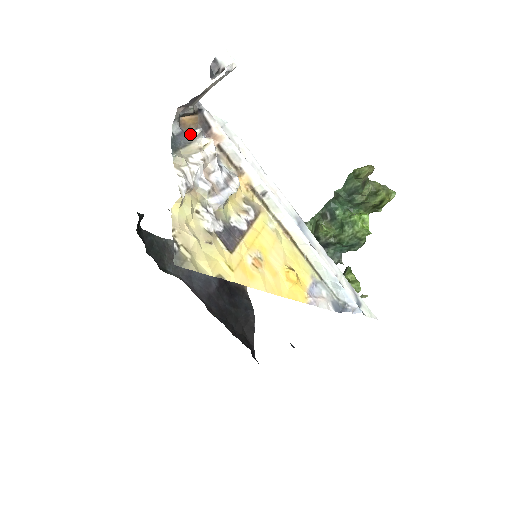
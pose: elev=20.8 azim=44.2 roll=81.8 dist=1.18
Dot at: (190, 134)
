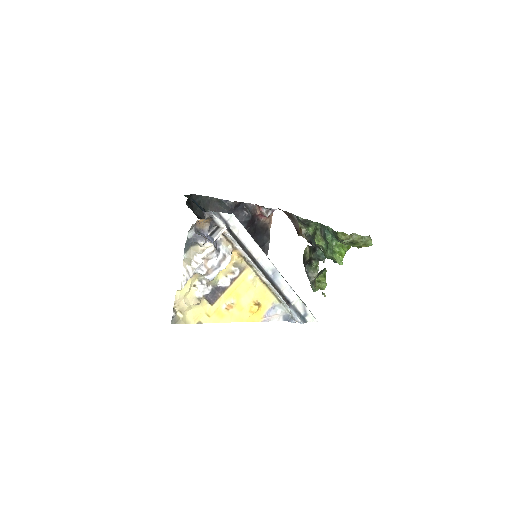
Dot at: (198, 241)
